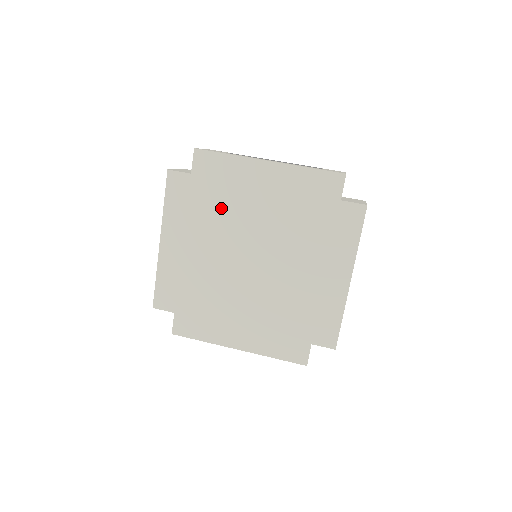
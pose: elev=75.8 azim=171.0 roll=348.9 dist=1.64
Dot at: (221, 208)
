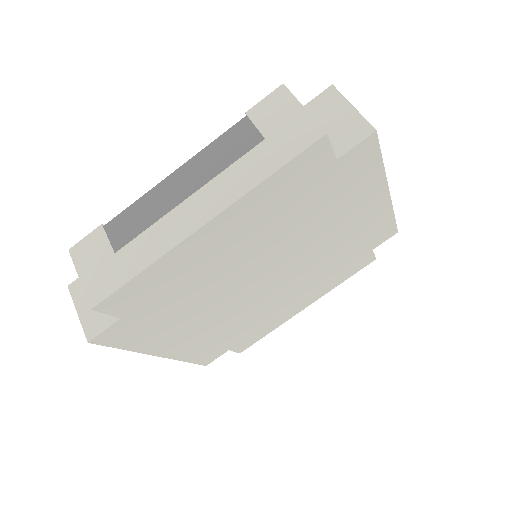
Dot at: (193, 295)
